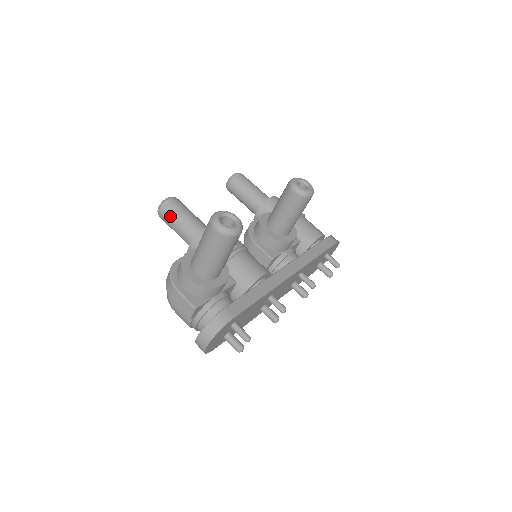
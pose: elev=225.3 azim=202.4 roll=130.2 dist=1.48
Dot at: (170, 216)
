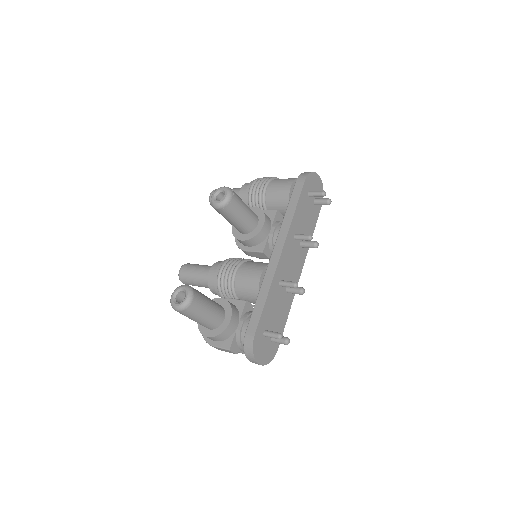
Dot at: (189, 282)
